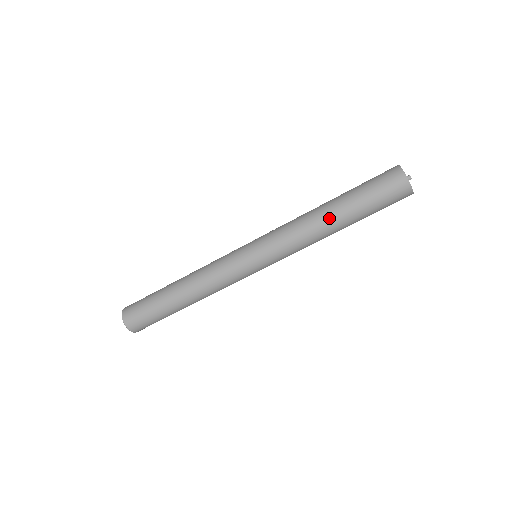
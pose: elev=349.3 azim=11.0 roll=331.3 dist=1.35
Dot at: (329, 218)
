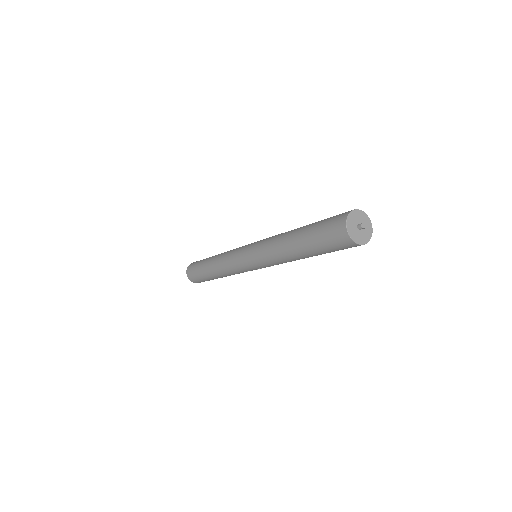
Dot at: (289, 241)
